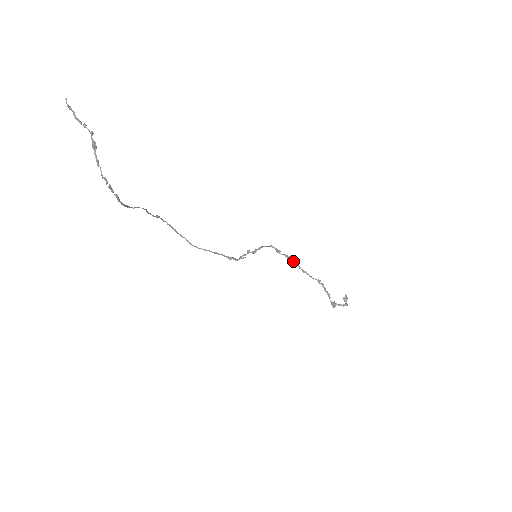
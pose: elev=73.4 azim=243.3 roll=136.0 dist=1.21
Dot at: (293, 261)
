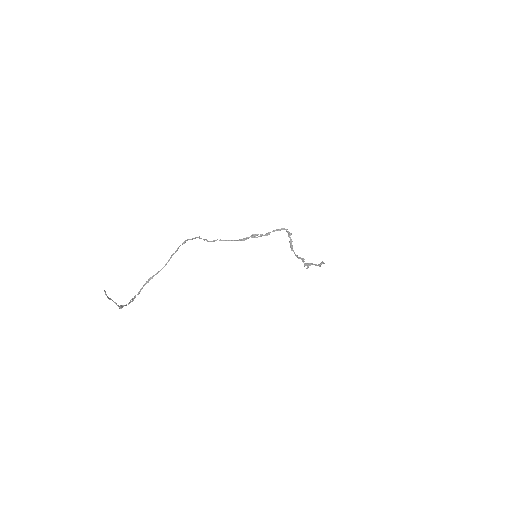
Dot at: occluded
